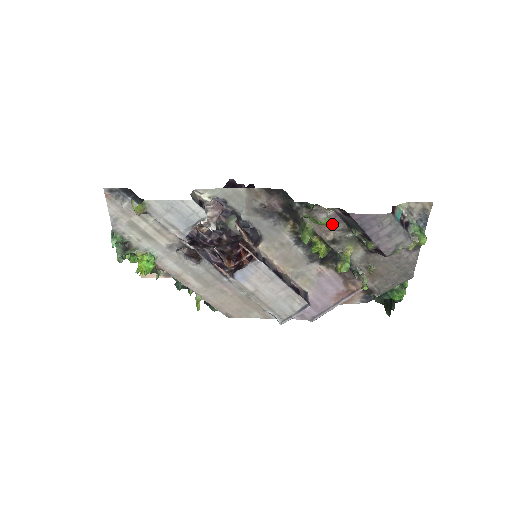
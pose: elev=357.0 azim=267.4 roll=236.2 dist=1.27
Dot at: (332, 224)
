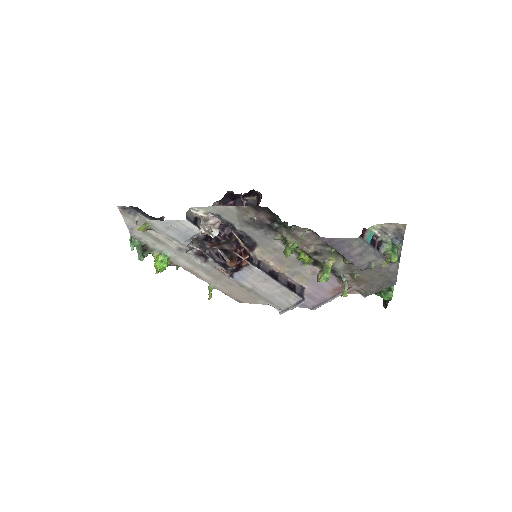
Dot at: (311, 240)
